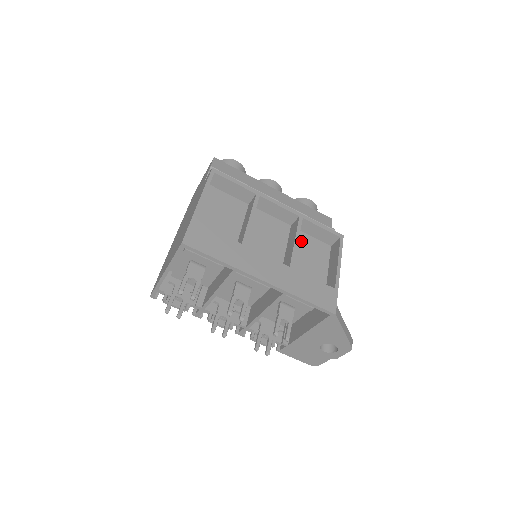
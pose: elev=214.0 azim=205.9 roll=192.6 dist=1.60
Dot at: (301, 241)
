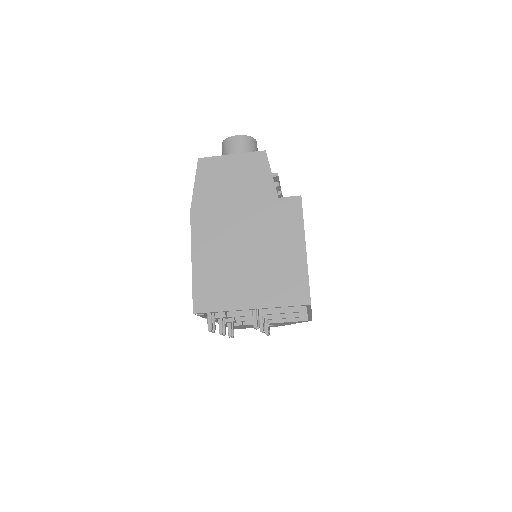
Dot at: occluded
